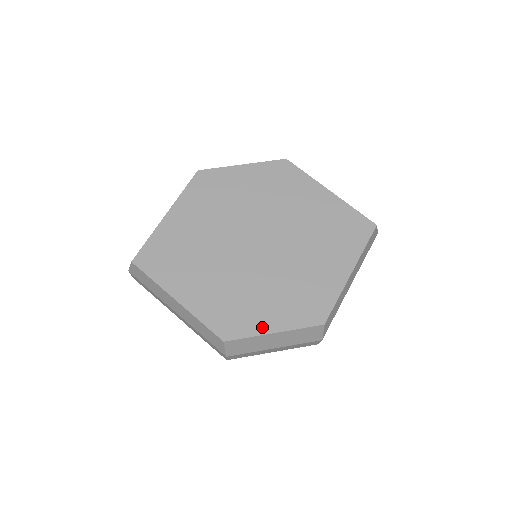
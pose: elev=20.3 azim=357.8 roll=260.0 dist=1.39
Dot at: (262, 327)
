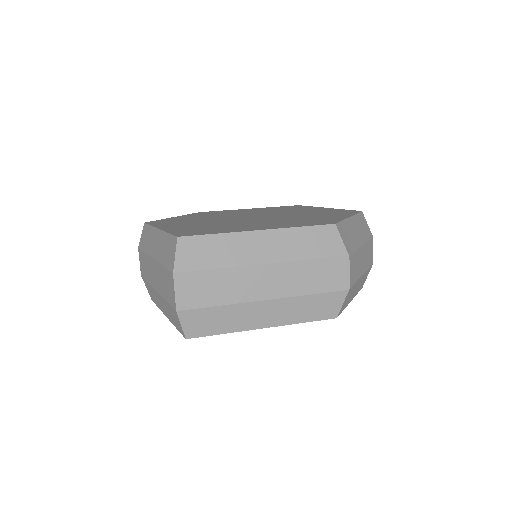
Dot at: (338, 218)
